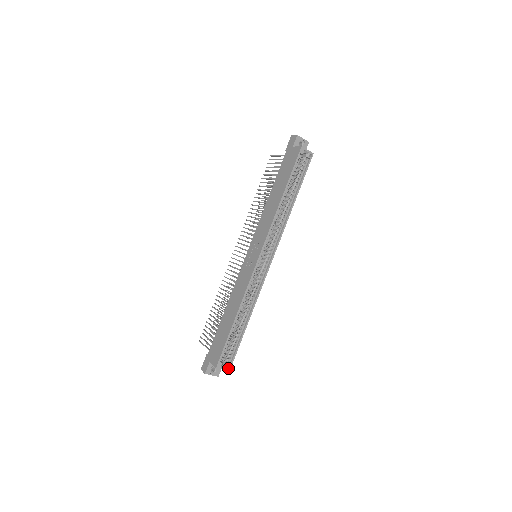
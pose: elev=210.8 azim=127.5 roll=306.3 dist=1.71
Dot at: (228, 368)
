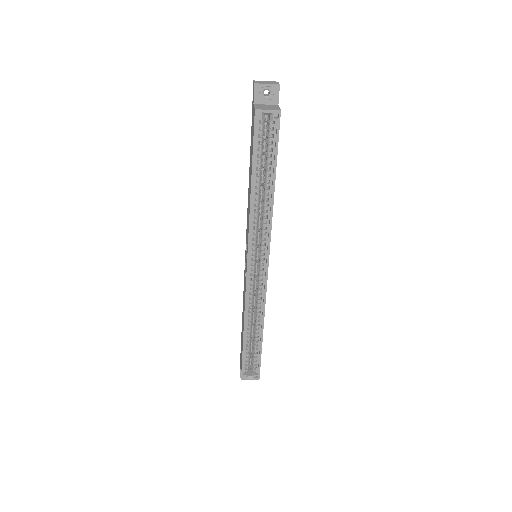
Dot at: (257, 377)
